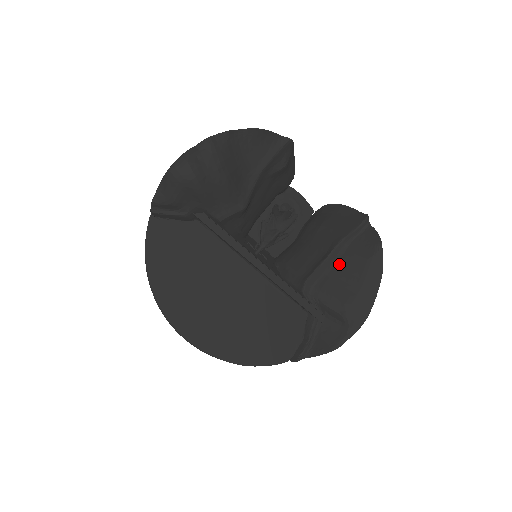
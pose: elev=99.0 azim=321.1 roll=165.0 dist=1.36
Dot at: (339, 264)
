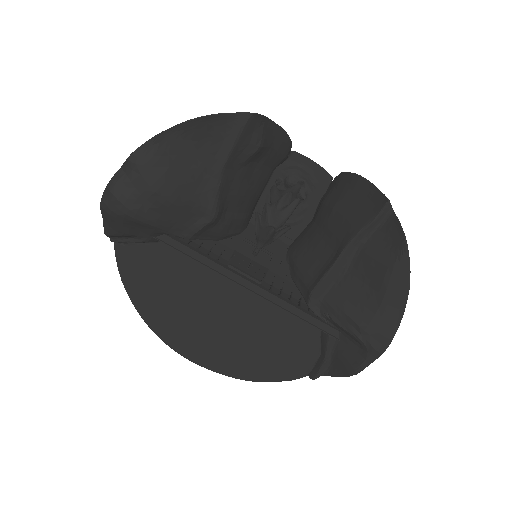
Dot at: (352, 270)
